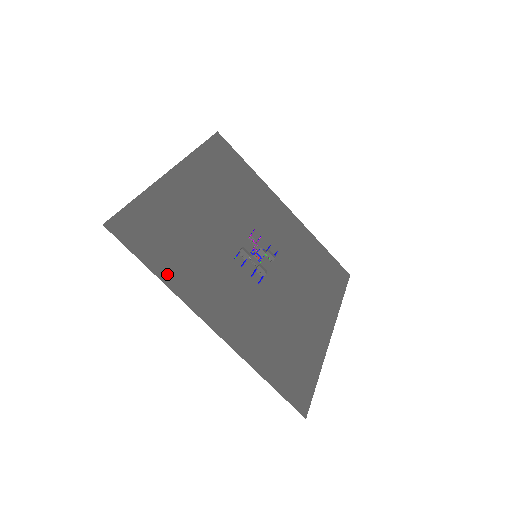
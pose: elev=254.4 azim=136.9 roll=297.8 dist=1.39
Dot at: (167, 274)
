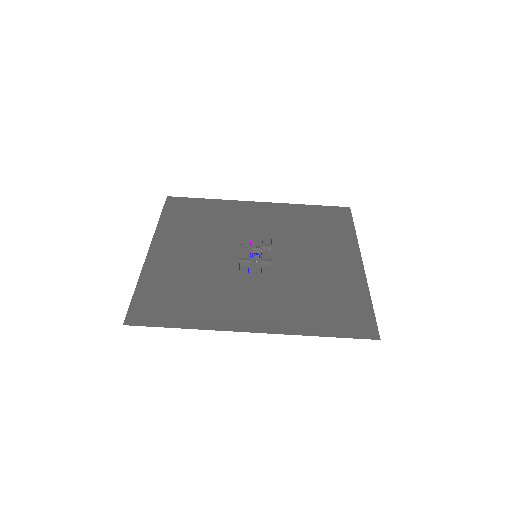
Dot at: (192, 321)
